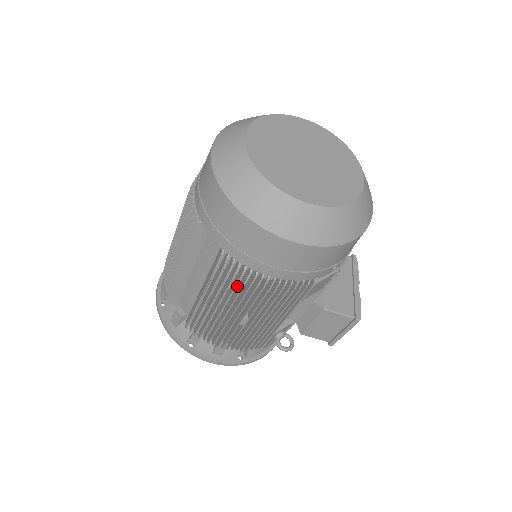
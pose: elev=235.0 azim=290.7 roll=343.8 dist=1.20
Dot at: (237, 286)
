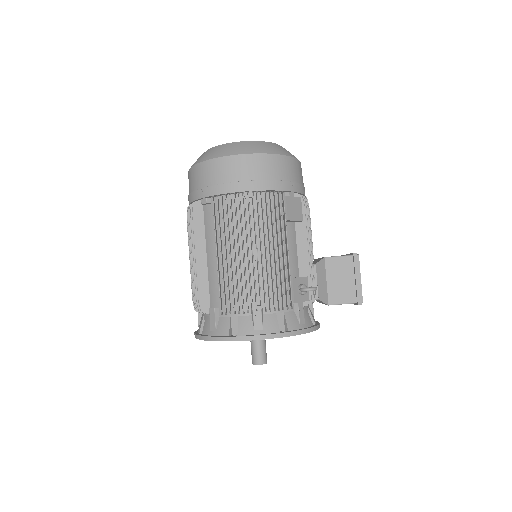
Dot at: occluded
